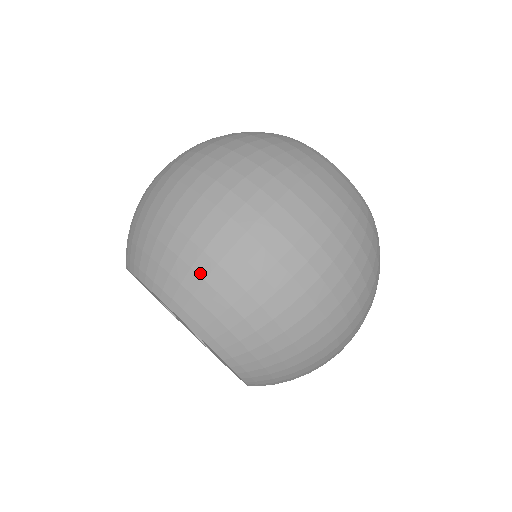
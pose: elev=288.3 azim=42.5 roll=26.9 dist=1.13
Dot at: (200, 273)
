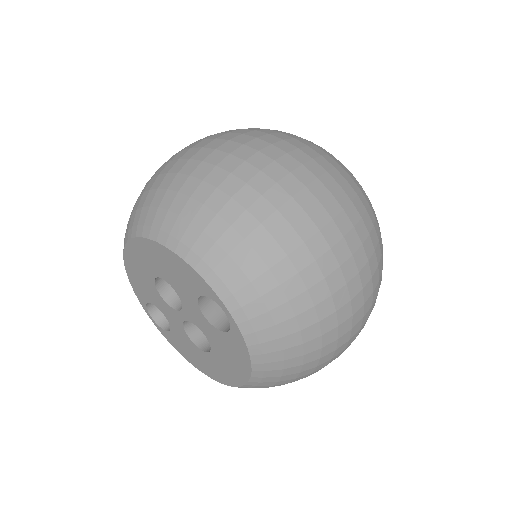
Dot at: (240, 231)
